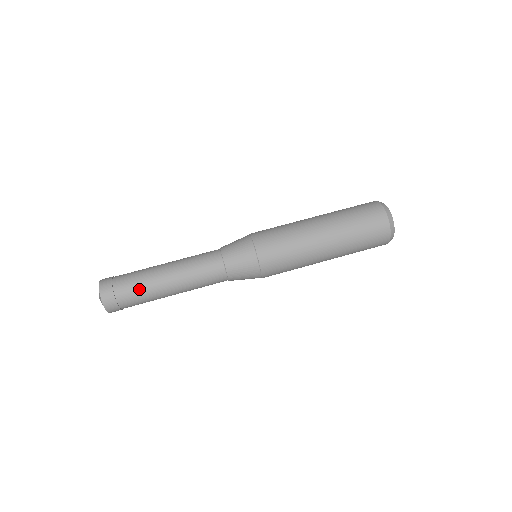
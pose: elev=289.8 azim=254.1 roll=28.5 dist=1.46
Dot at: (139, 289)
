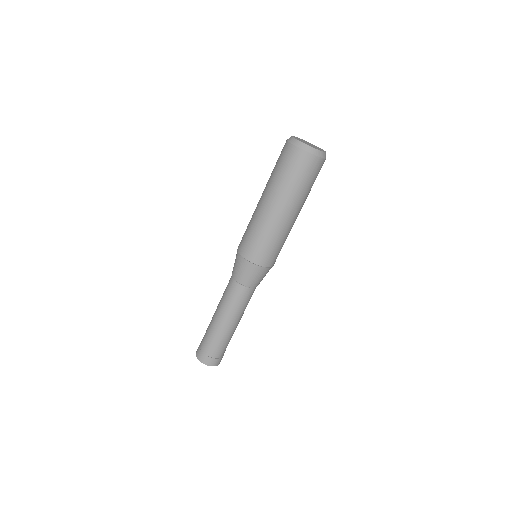
Dot at: occluded
